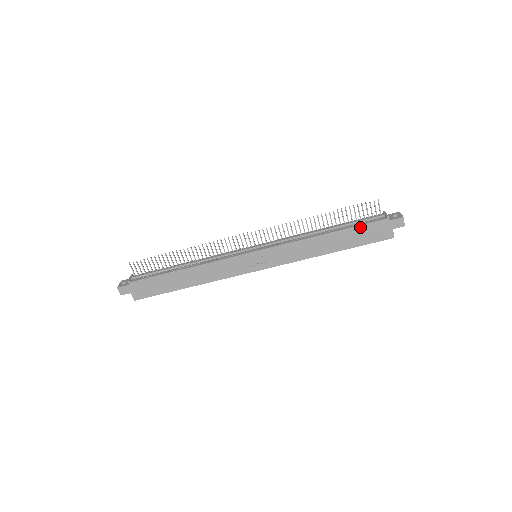
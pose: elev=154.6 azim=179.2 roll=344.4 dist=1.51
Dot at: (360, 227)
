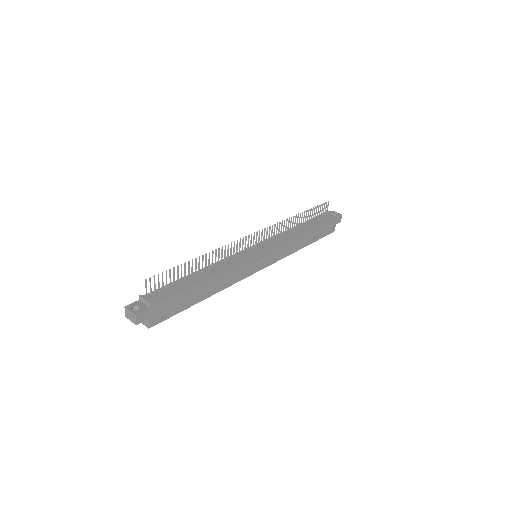
Dot at: (323, 224)
